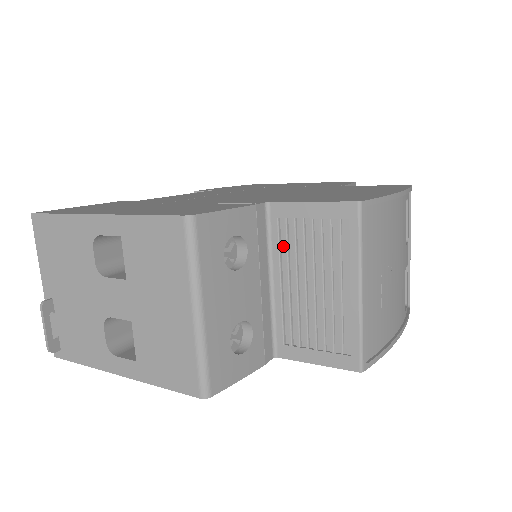
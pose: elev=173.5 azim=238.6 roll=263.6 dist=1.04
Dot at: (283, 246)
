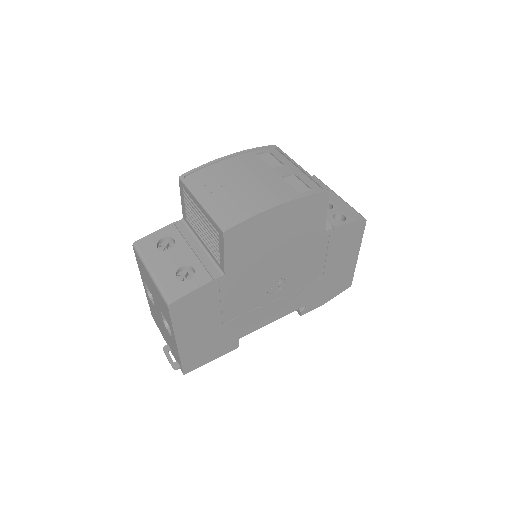
Dot at: (194, 226)
